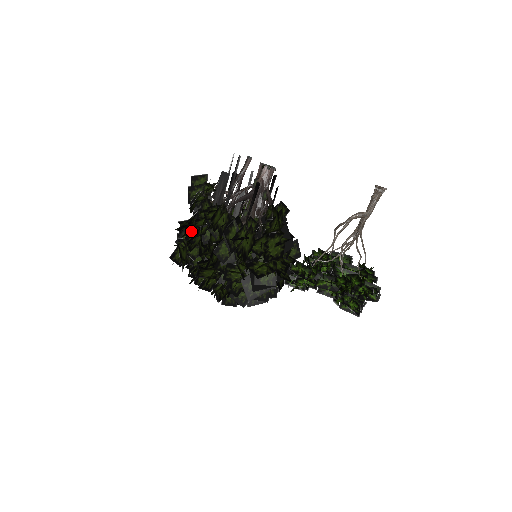
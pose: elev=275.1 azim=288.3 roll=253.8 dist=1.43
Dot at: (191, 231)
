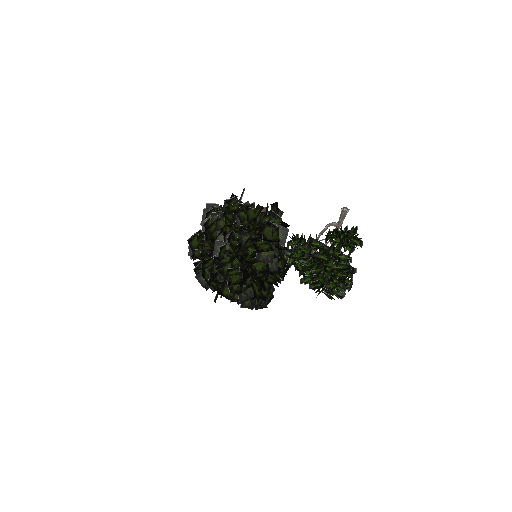
Dot at: (207, 223)
